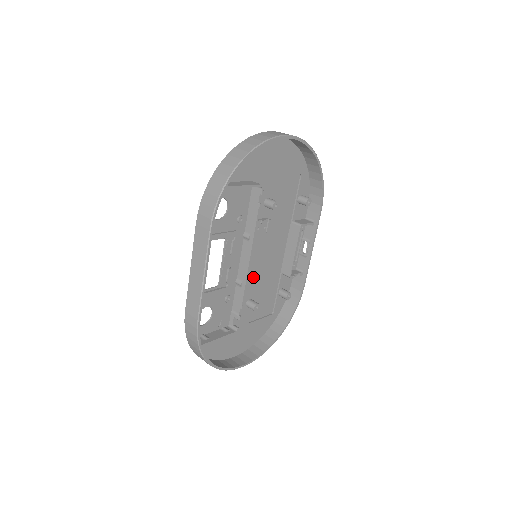
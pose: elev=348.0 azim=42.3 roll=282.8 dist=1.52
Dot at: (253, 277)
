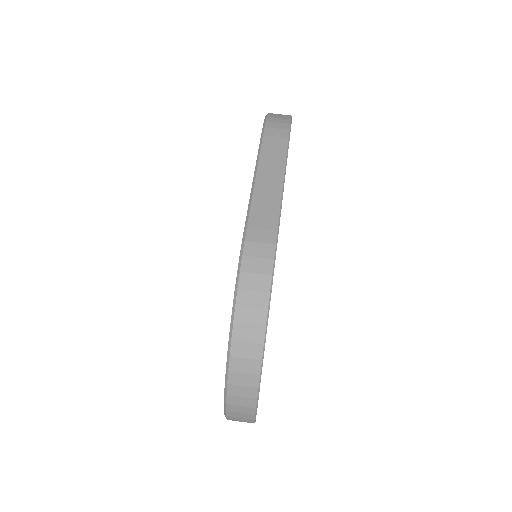
Dot at: occluded
